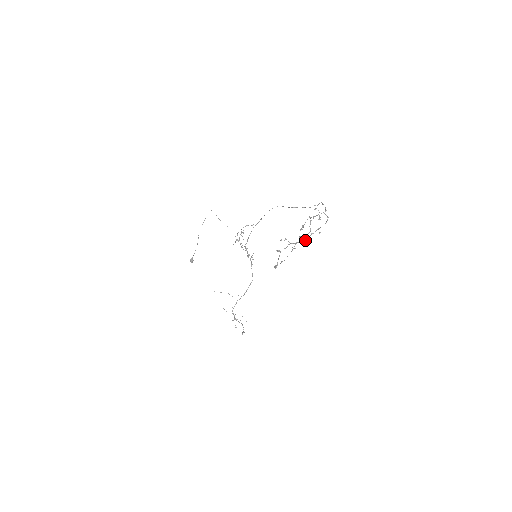
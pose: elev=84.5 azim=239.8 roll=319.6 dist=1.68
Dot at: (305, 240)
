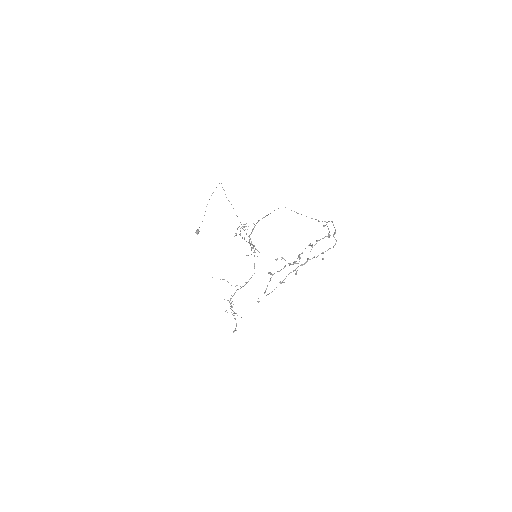
Dot at: (305, 263)
